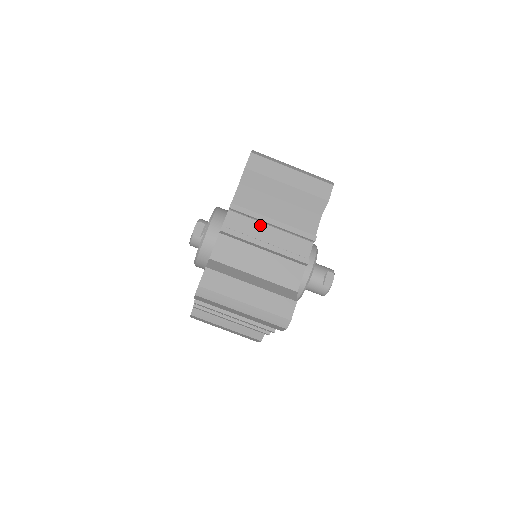
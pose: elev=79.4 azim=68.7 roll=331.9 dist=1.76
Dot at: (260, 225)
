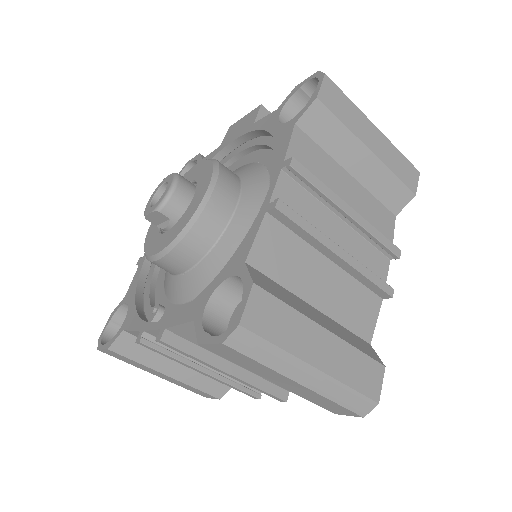
Dot at: occluded
